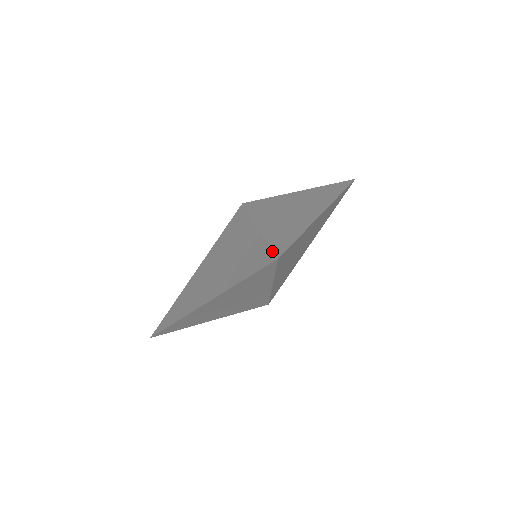
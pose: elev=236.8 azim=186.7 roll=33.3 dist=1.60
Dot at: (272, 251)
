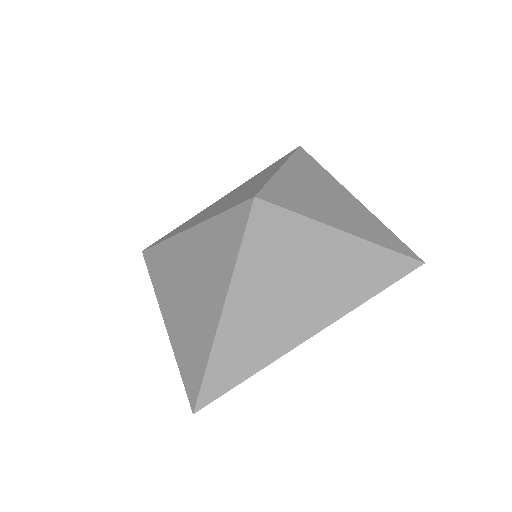
Dot at: (404, 256)
